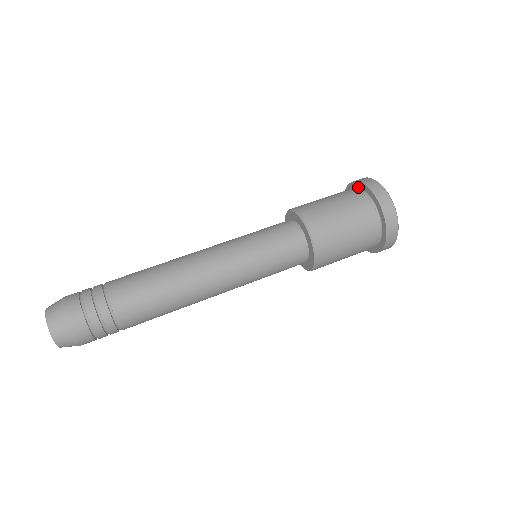
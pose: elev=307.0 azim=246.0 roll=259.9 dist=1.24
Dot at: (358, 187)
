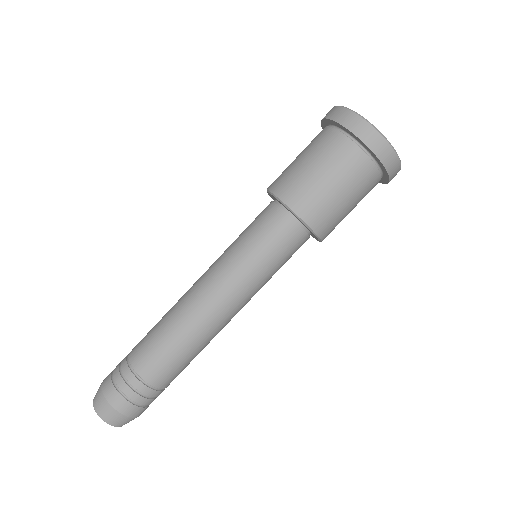
Dot at: (331, 124)
